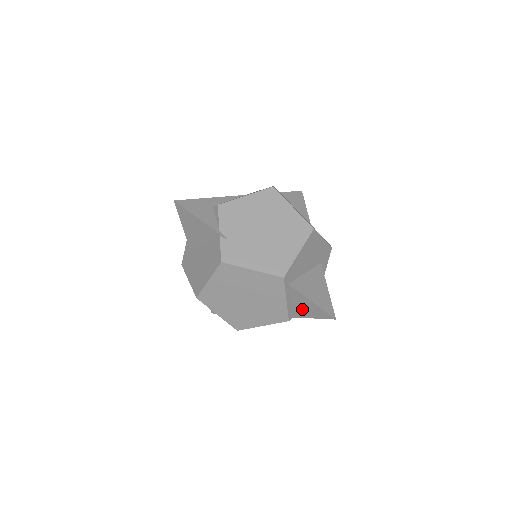
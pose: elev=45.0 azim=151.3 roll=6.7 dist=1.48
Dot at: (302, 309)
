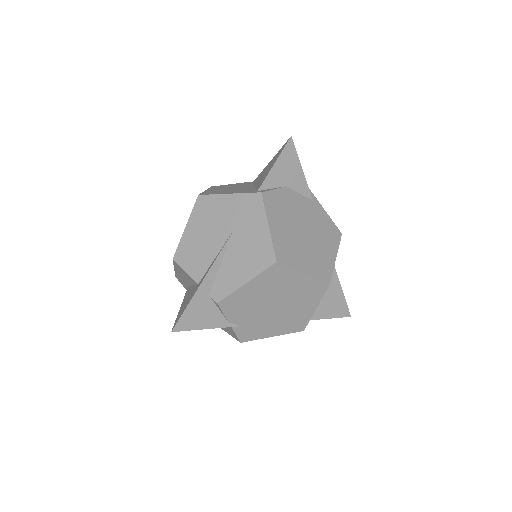
Dot at: occluded
